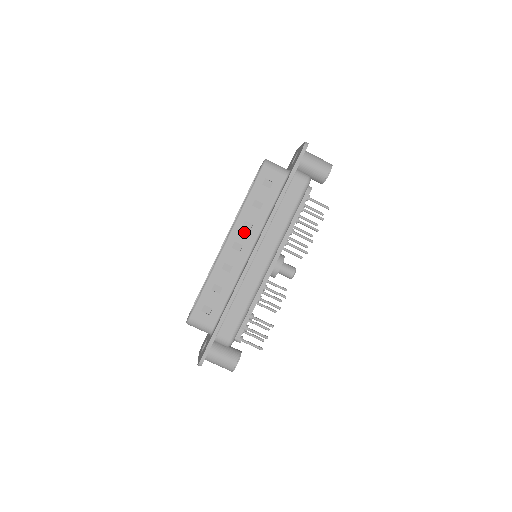
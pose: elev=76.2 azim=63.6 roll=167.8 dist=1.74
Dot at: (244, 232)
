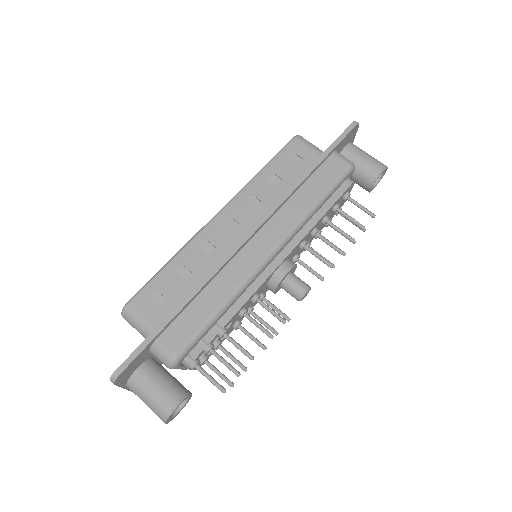
Dot at: (246, 207)
